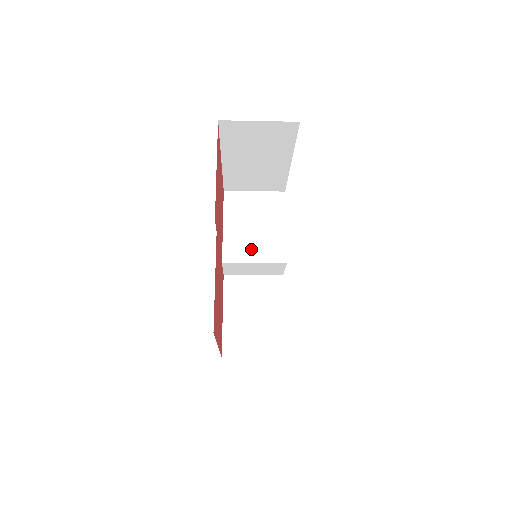
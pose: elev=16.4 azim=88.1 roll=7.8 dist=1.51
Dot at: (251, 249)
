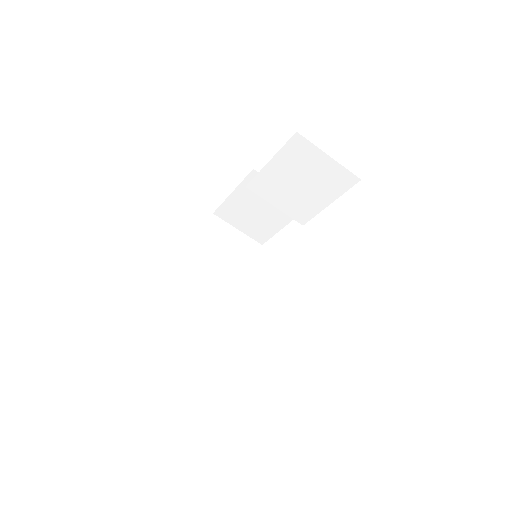
Dot at: occluded
